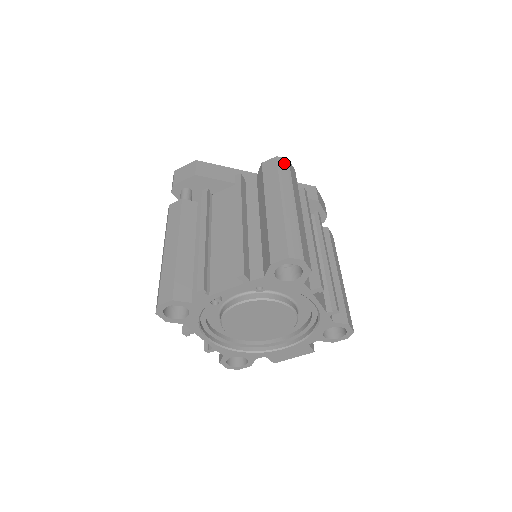
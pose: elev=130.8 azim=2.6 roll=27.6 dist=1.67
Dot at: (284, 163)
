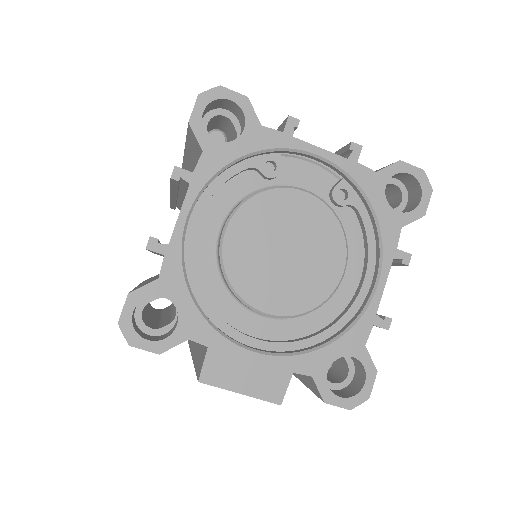
Dot at: occluded
